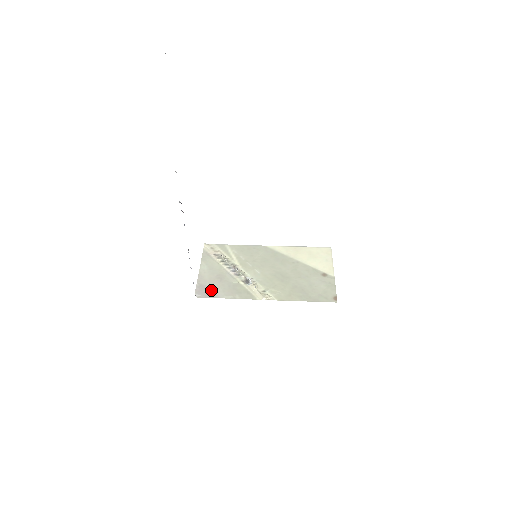
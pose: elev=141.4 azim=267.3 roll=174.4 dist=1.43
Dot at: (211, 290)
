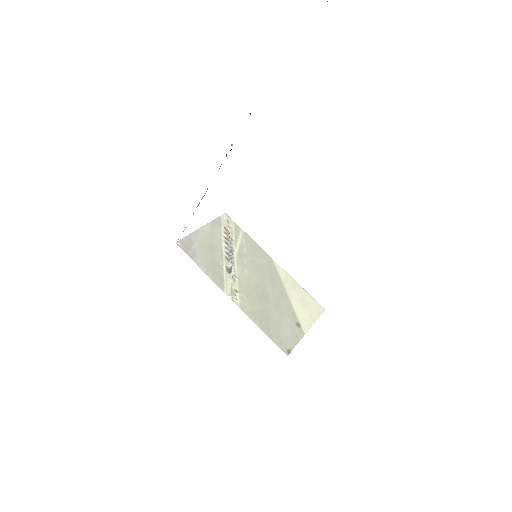
Dot at: (194, 250)
